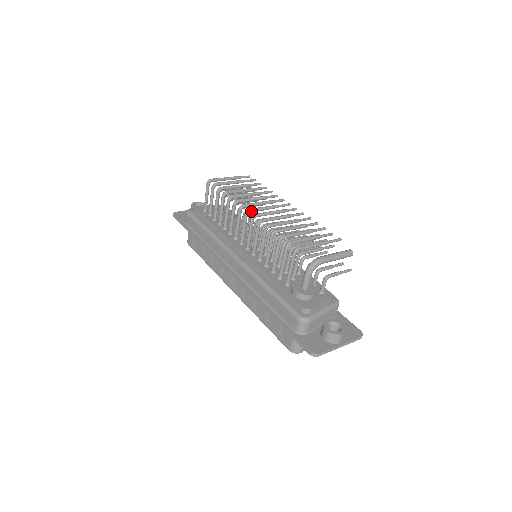
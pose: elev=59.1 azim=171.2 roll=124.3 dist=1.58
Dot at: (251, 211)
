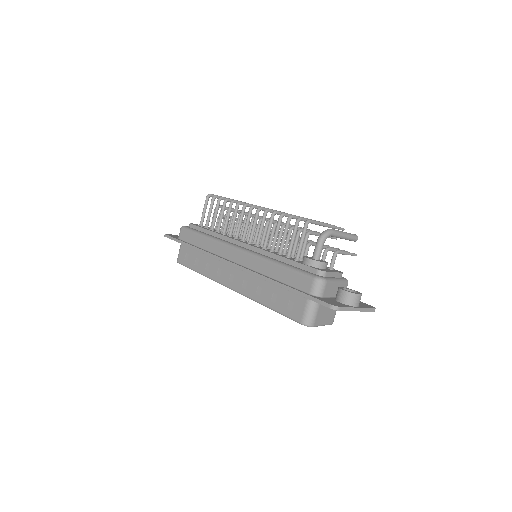
Dot at: (256, 207)
